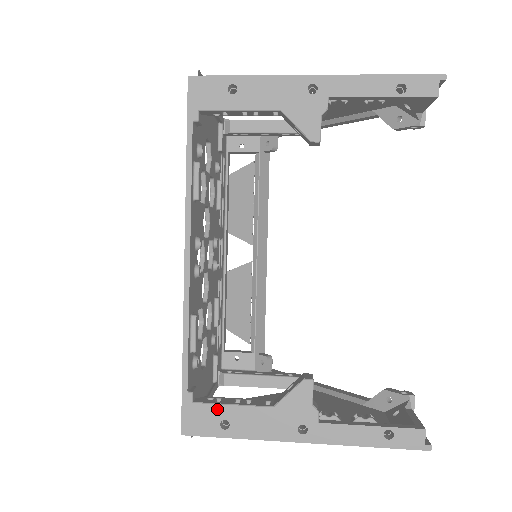
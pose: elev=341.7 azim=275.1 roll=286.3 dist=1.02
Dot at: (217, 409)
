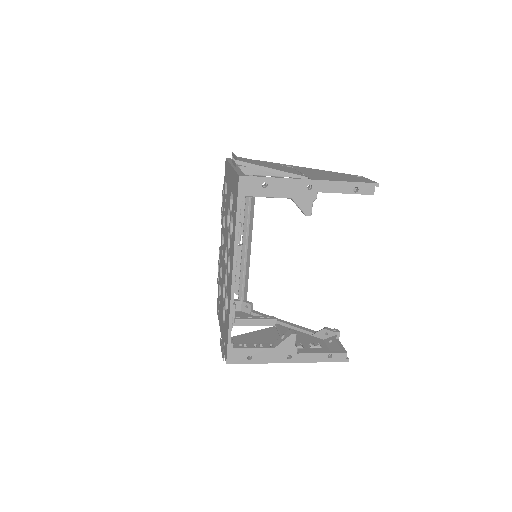
Dot at: (246, 351)
